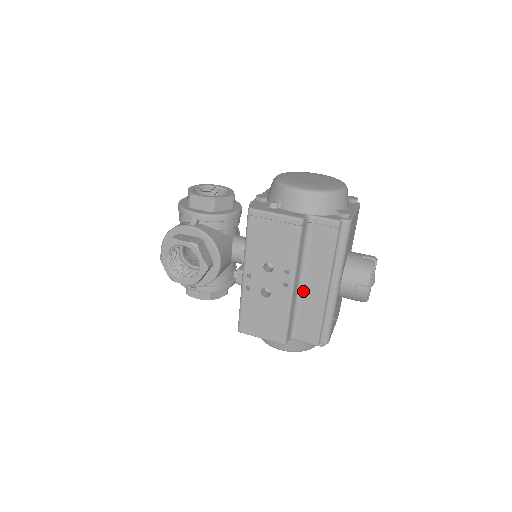
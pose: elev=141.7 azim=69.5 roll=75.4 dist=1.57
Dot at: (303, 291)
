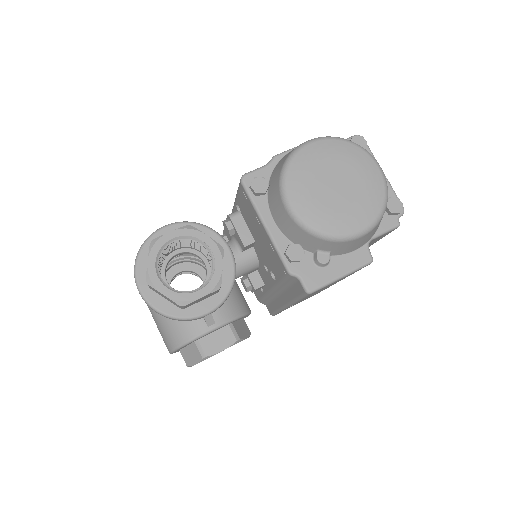
Dot at: occluded
